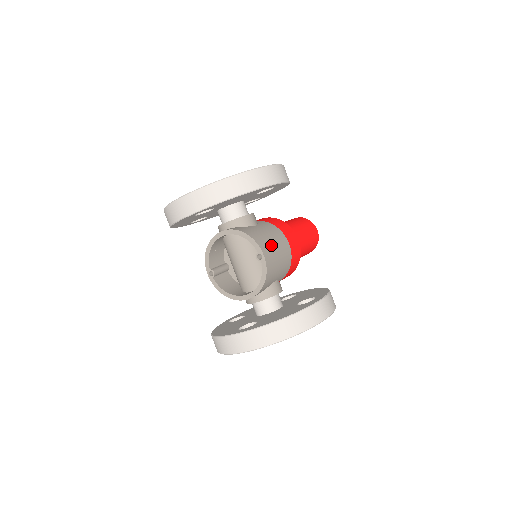
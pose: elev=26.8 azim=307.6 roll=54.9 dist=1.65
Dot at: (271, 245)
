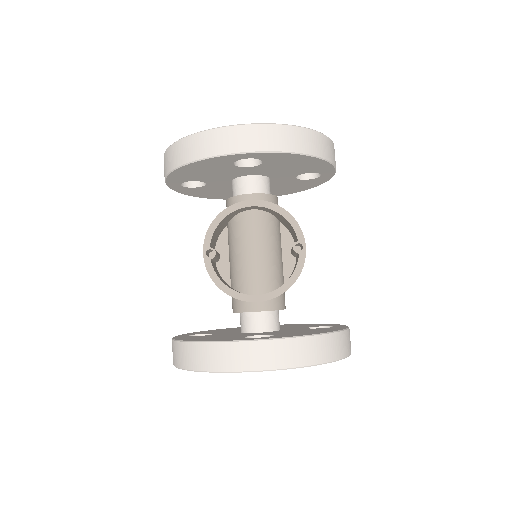
Dot at: occluded
